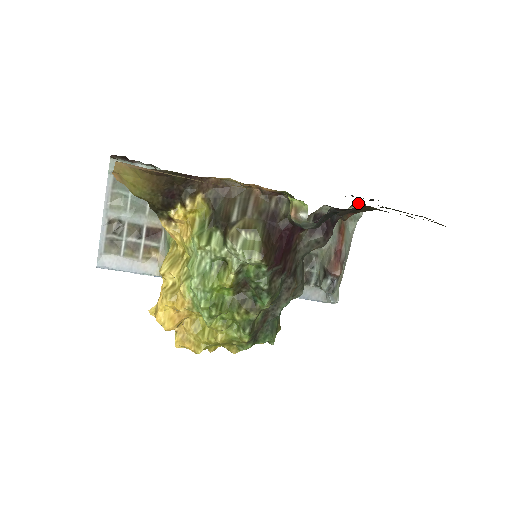
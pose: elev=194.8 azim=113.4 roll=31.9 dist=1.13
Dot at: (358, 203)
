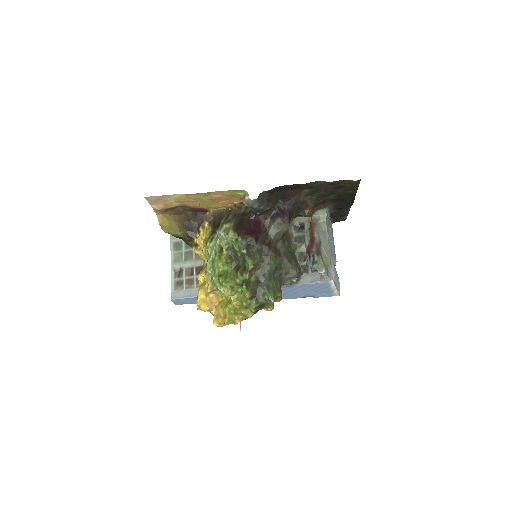
Dot at: (316, 206)
